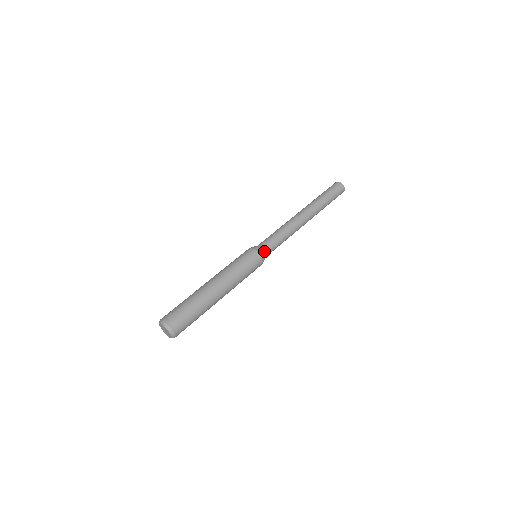
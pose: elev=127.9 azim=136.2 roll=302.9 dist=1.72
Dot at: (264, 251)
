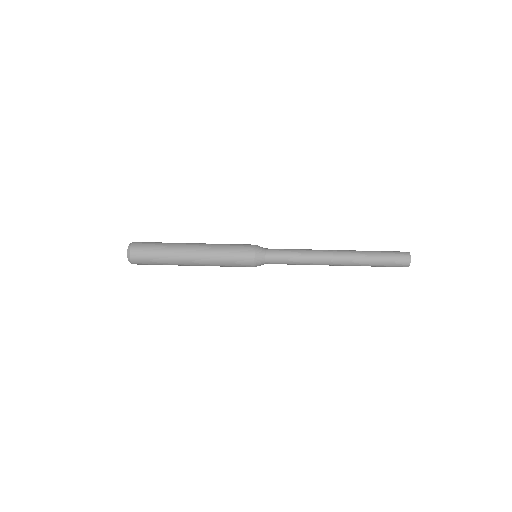
Dot at: (263, 260)
